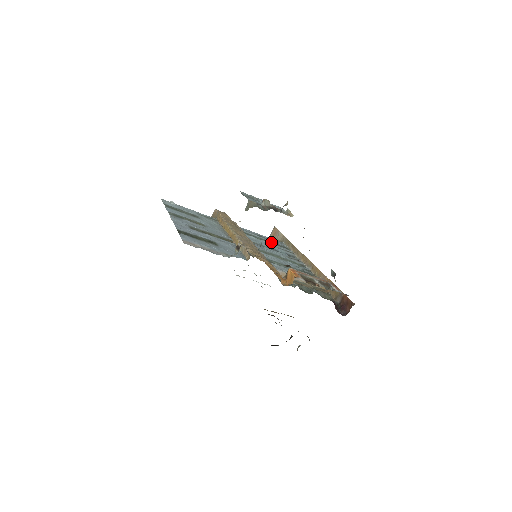
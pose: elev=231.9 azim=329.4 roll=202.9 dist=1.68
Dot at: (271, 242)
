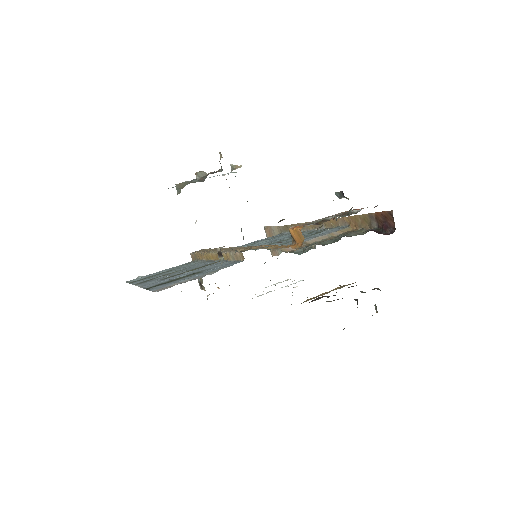
Dot at: occluded
